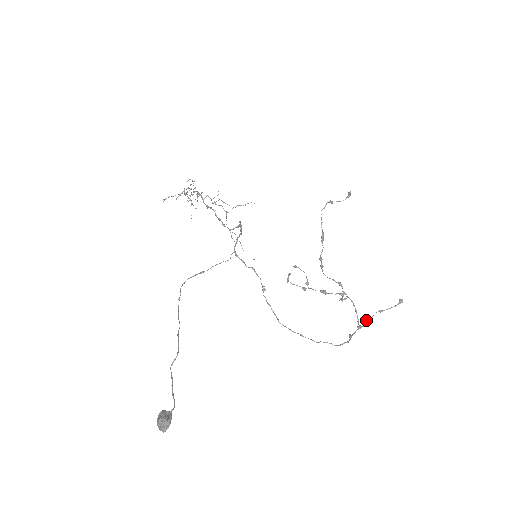
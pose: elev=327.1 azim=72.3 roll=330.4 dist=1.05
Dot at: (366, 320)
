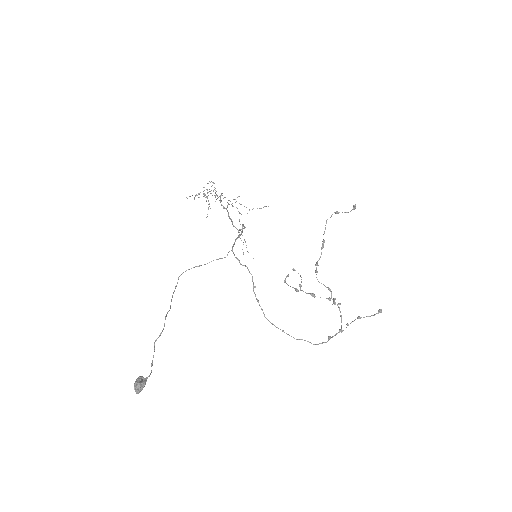
Dot at: occluded
